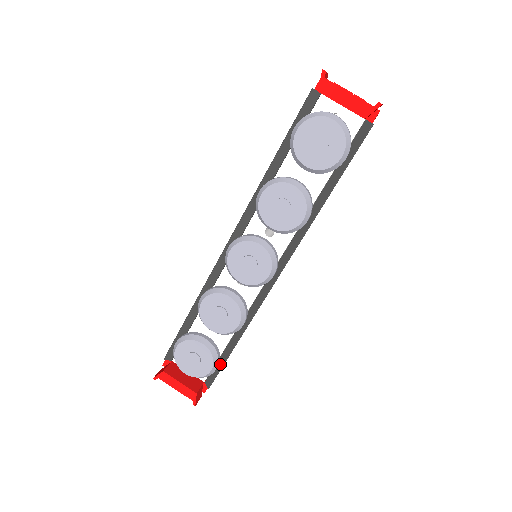
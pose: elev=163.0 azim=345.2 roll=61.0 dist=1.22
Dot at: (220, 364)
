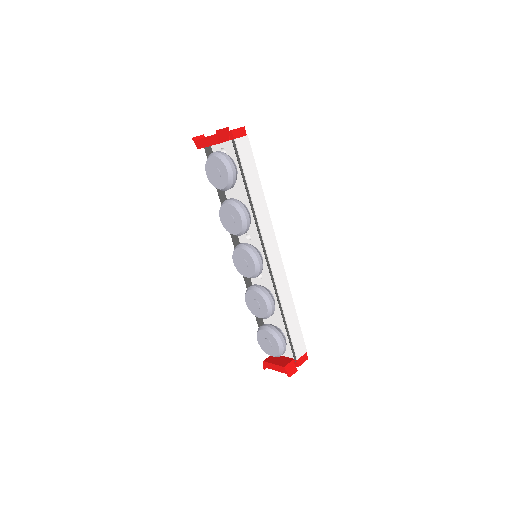
Dot at: (288, 340)
